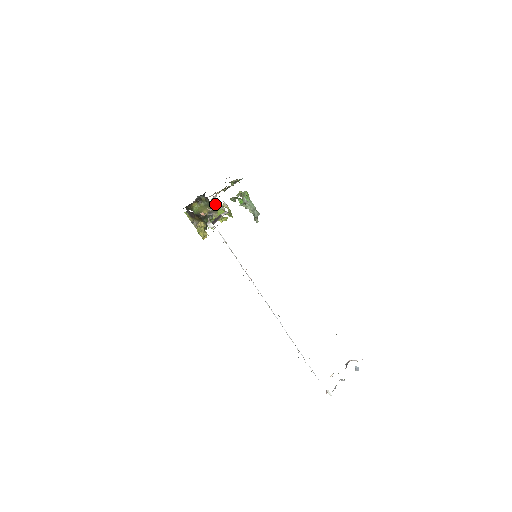
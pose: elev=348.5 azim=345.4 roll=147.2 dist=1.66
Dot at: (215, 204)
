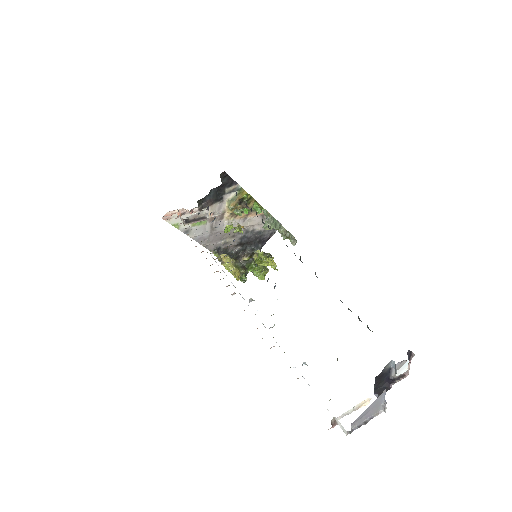
Dot at: (202, 210)
